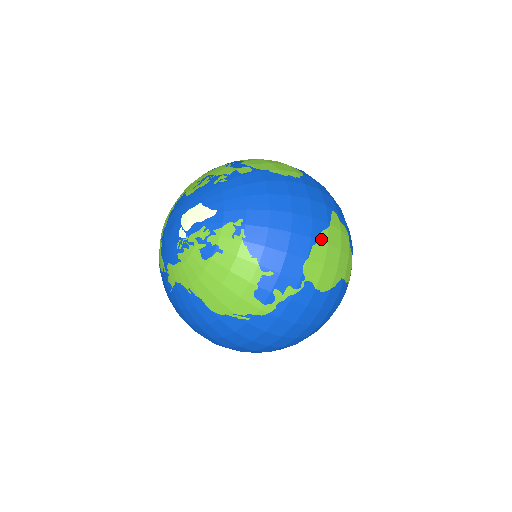
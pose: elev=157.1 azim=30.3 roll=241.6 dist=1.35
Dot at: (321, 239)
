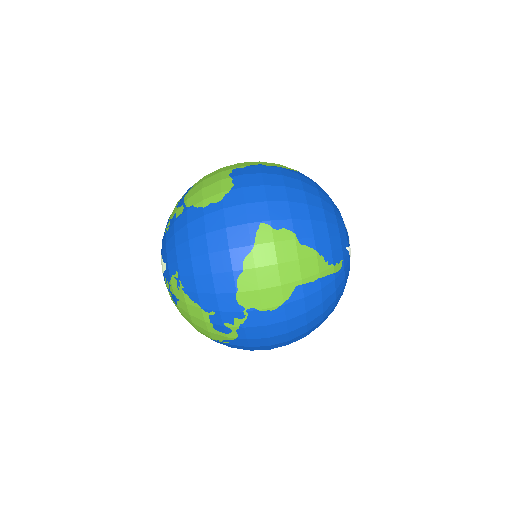
Dot at: (245, 267)
